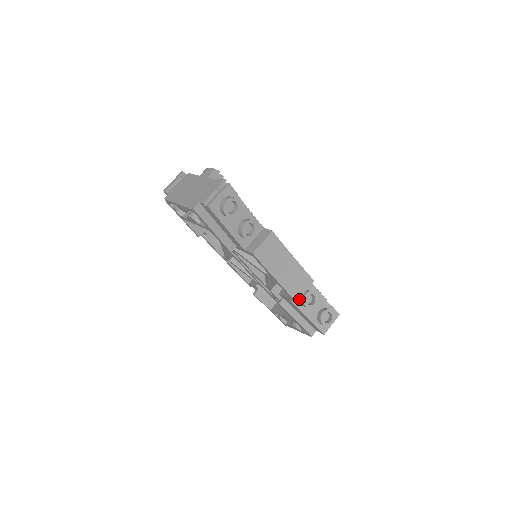
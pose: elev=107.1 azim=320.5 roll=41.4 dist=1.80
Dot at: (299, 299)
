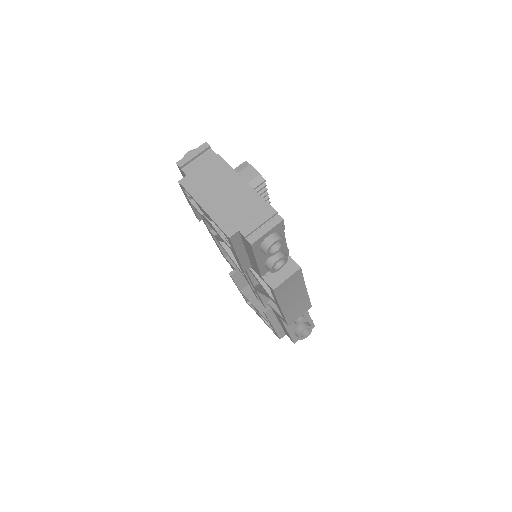
Dot at: occluded
